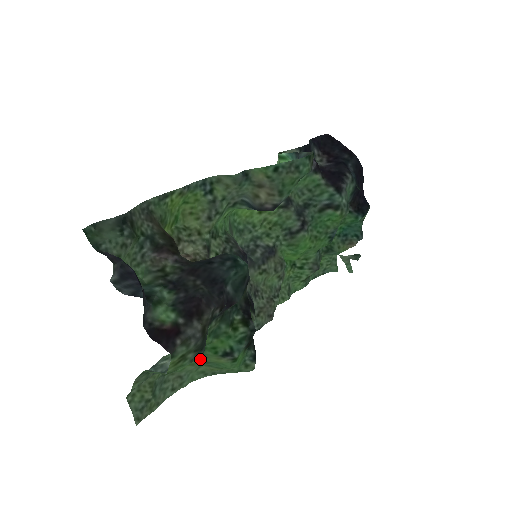
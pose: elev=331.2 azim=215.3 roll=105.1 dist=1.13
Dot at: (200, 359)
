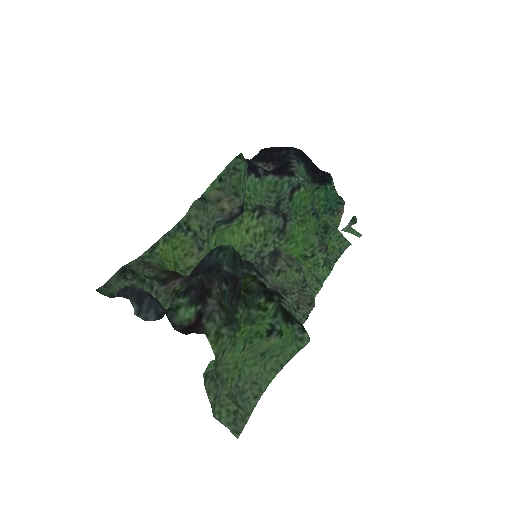
Dot at: (256, 353)
